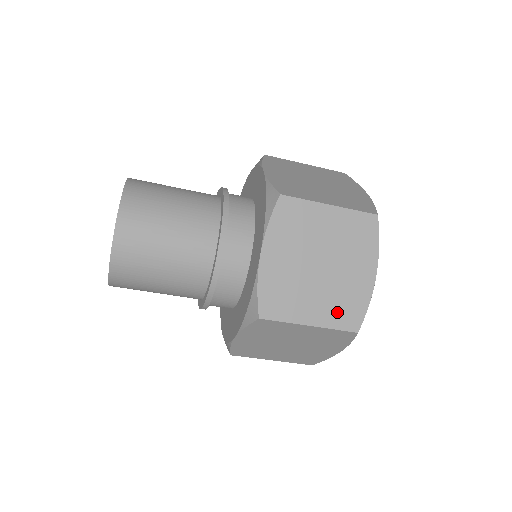
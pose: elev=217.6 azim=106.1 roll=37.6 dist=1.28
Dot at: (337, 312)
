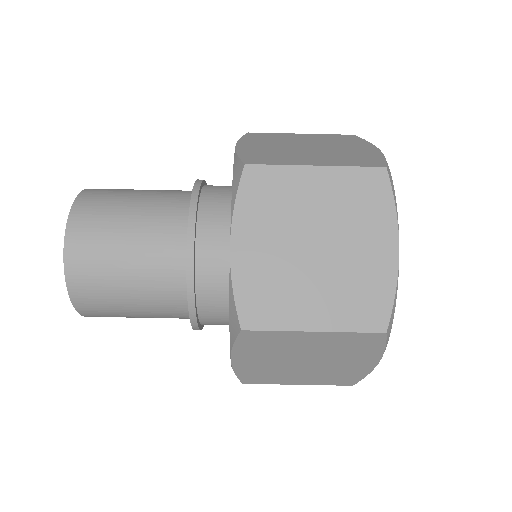
Dot at: (350, 308)
